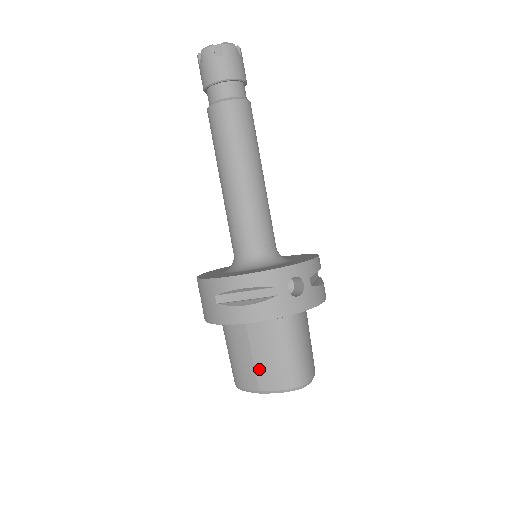
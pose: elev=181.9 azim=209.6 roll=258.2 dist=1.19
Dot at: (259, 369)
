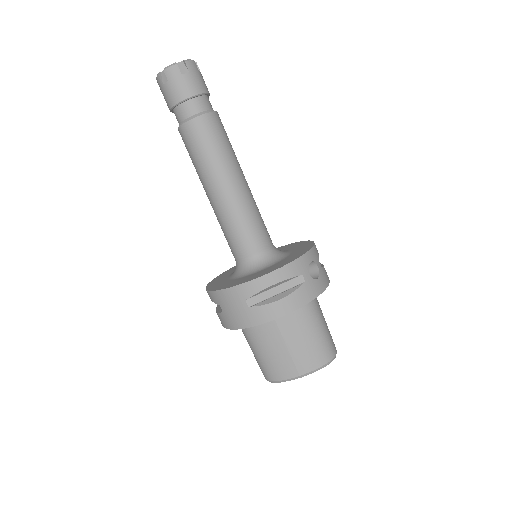
Dot at: (296, 356)
